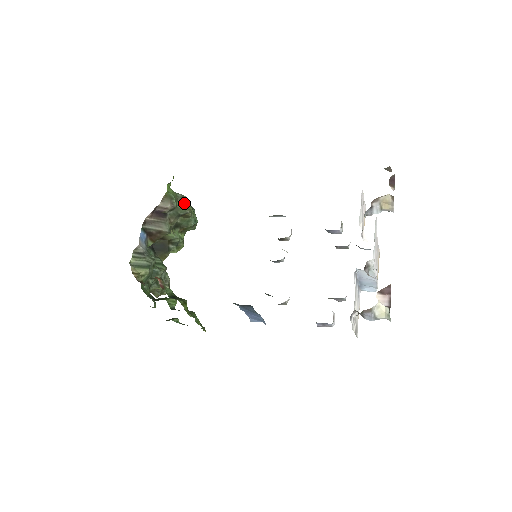
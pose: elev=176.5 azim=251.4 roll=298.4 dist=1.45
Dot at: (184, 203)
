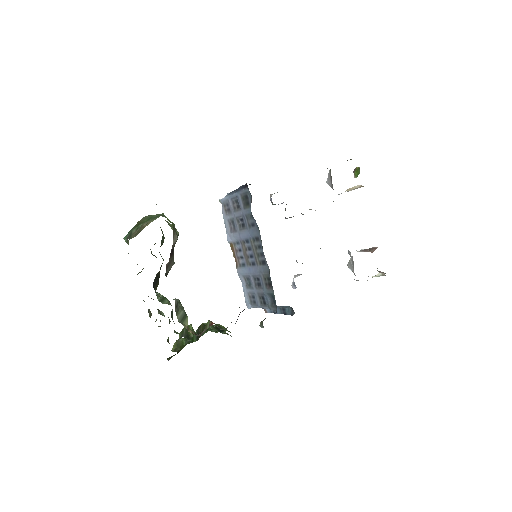
Dot at: occluded
